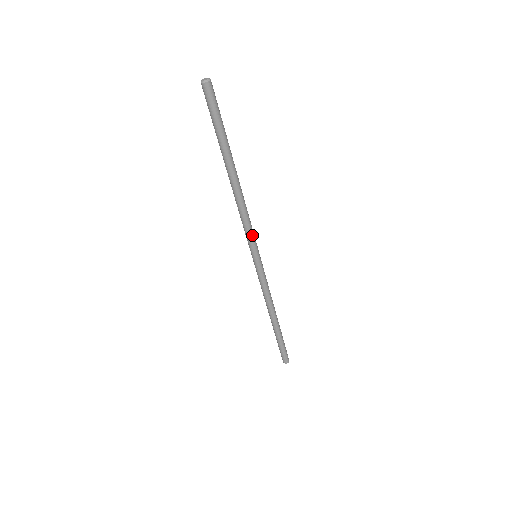
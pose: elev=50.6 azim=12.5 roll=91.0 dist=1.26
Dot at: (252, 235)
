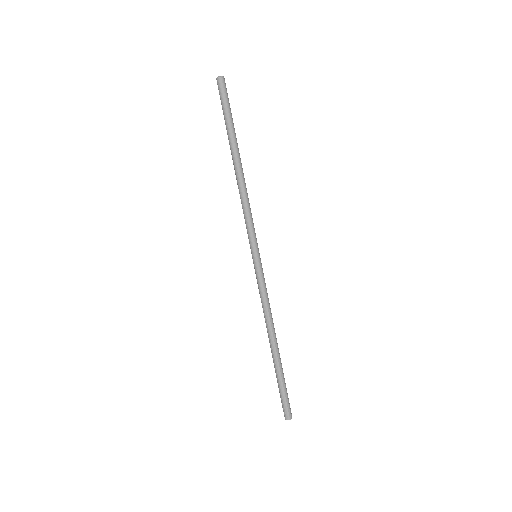
Dot at: (251, 228)
